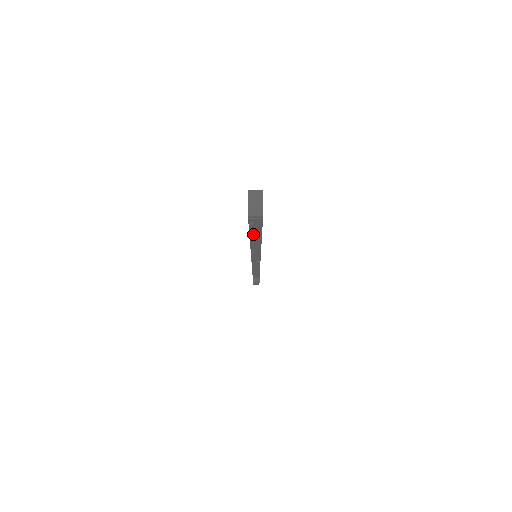
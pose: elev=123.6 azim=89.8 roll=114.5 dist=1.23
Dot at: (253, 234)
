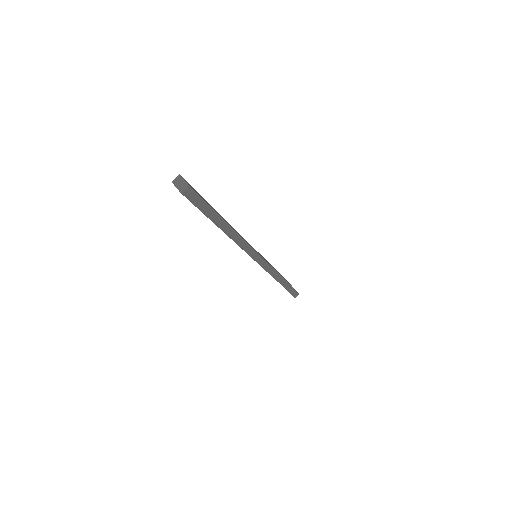
Dot at: (213, 218)
